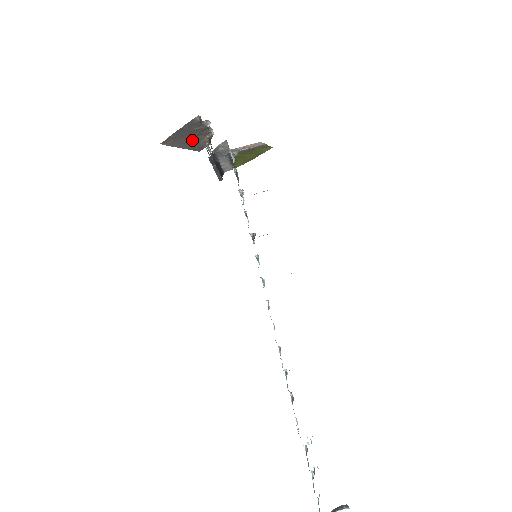
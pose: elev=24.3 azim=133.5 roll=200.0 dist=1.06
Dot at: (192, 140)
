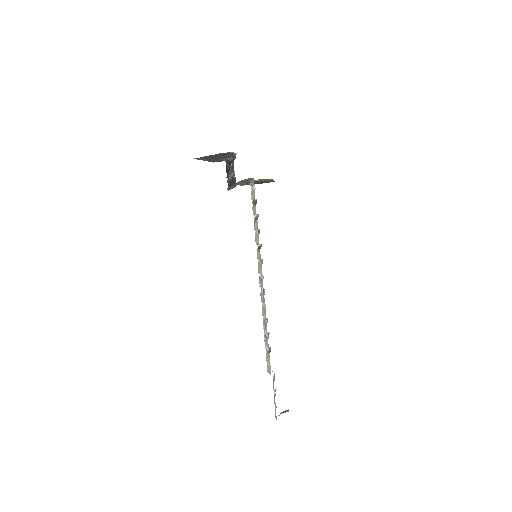
Dot at: (215, 158)
